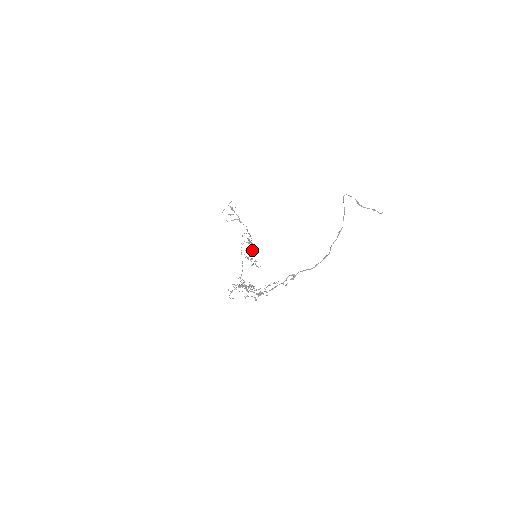
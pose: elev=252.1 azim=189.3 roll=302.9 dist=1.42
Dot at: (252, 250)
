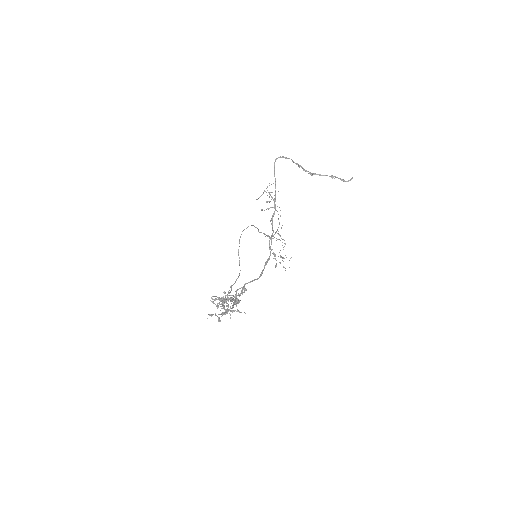
Dot at: occluded
